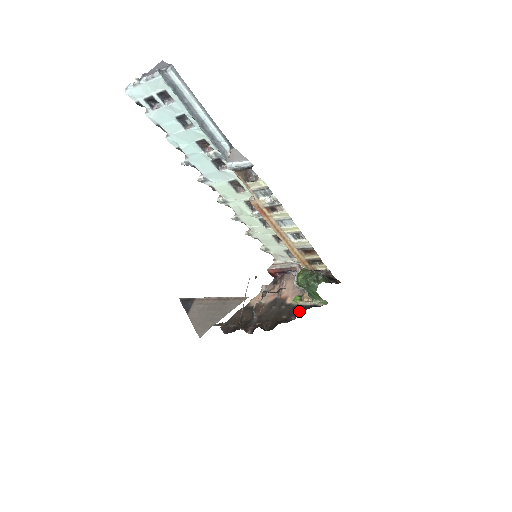
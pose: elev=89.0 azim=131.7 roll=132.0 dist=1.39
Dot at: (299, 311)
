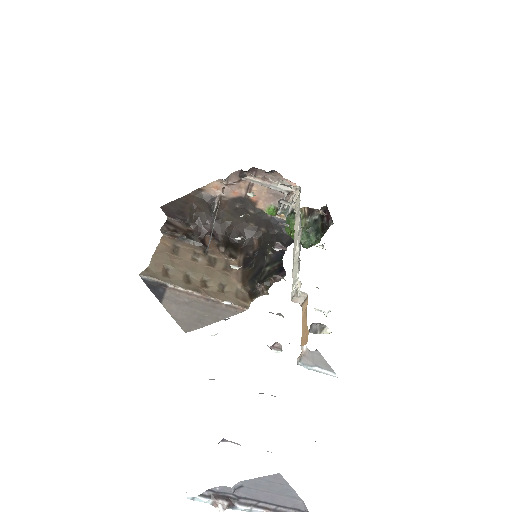
Dot at: (272, 226)
